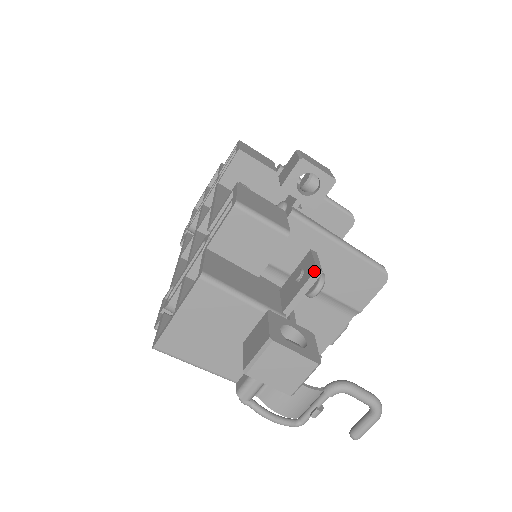
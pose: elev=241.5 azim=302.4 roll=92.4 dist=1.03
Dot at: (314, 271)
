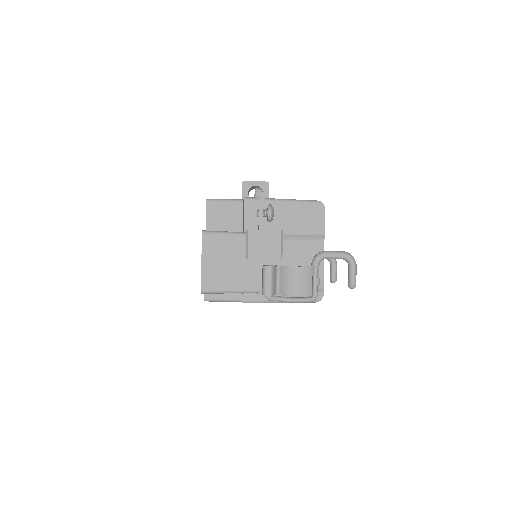
Dot at: (259, 200)
